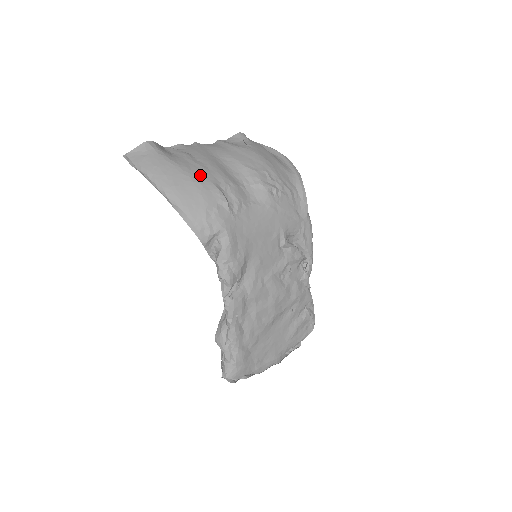
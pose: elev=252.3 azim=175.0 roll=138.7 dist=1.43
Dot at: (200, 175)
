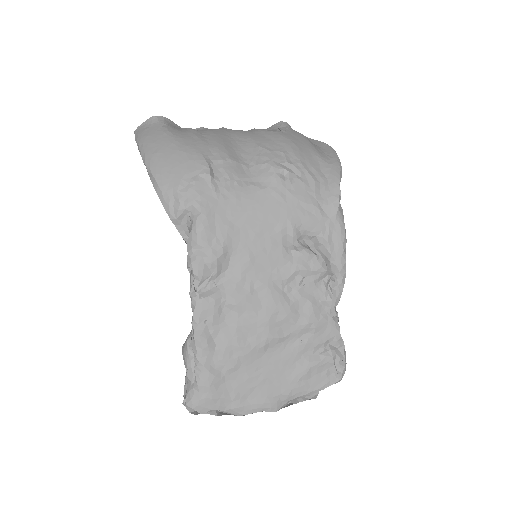
Dot at: (191, 146)
